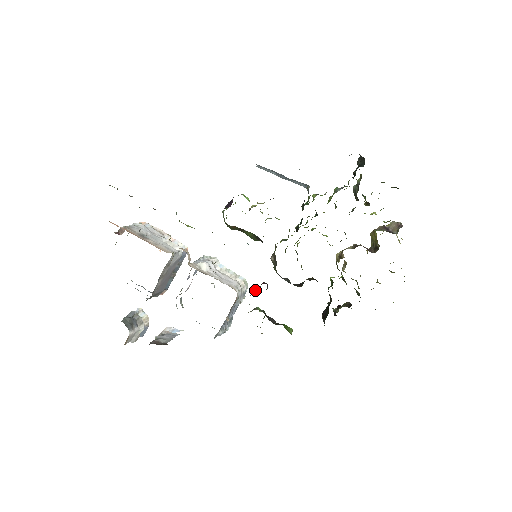
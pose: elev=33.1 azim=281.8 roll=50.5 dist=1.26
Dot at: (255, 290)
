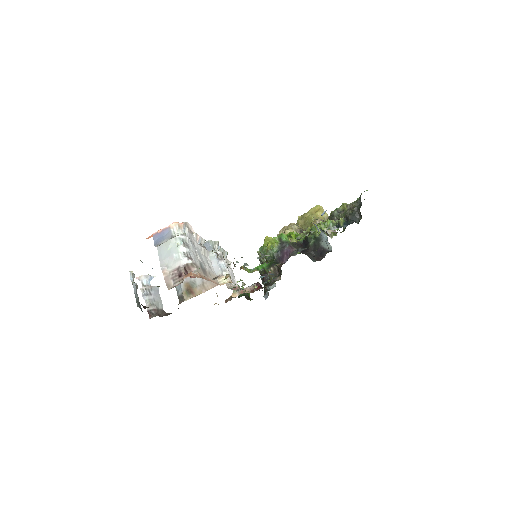
Dot at: (252, 289)
